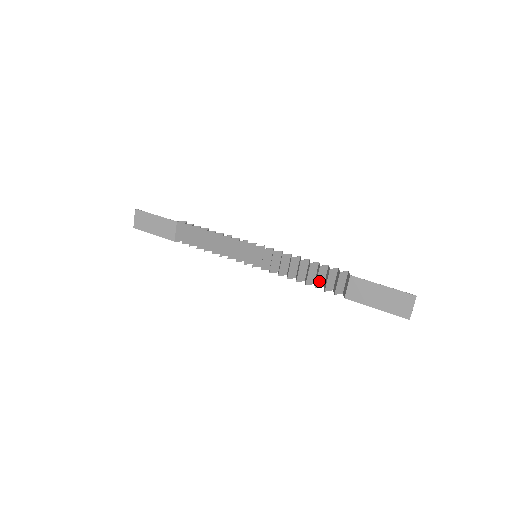
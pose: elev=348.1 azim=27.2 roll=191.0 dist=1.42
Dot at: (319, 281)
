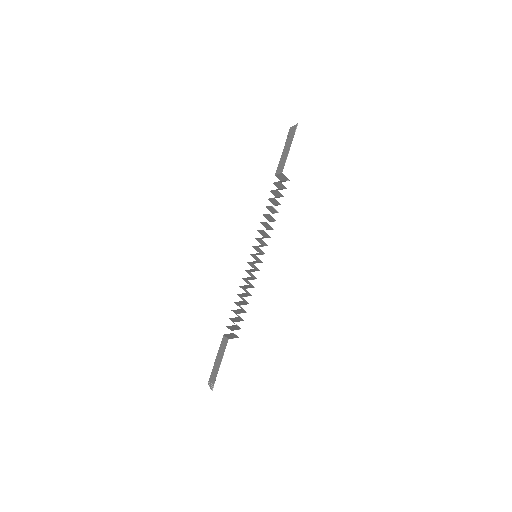
Dot at: occluded
